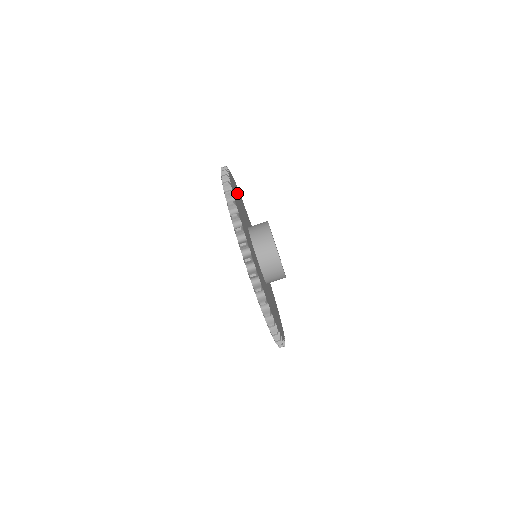
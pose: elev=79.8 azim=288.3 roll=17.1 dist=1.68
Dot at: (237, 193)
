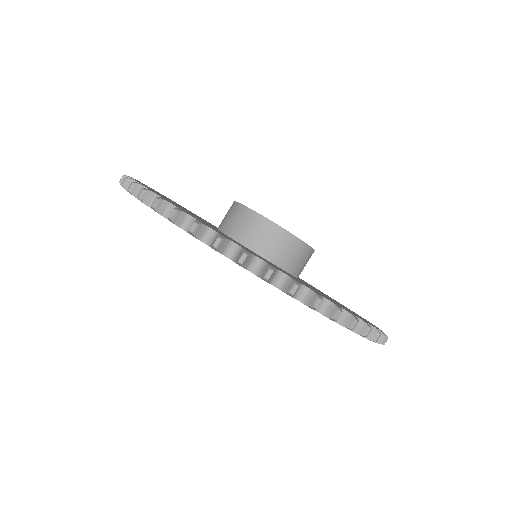
Dot at: occluded
